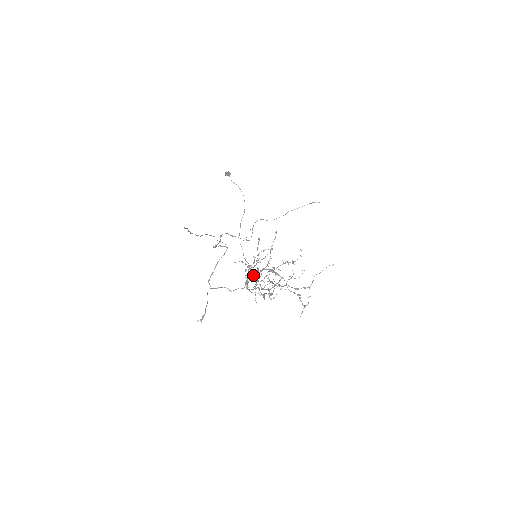
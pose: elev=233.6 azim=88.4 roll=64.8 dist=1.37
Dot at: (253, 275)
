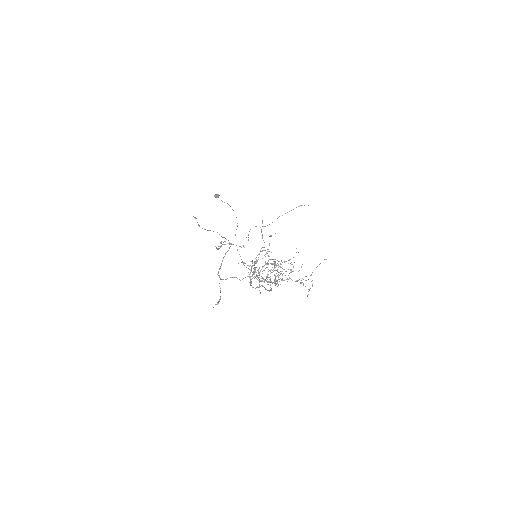
Dot at: occluded
